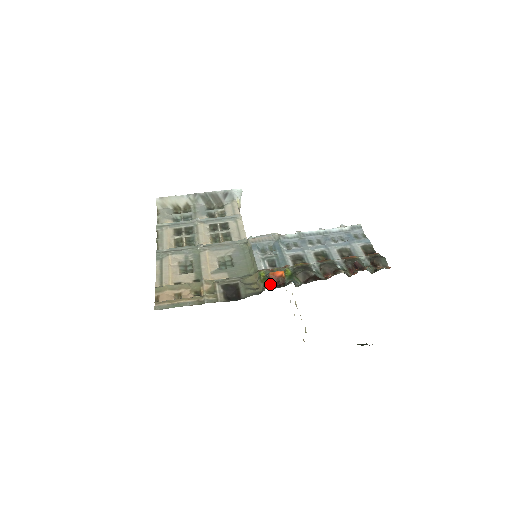
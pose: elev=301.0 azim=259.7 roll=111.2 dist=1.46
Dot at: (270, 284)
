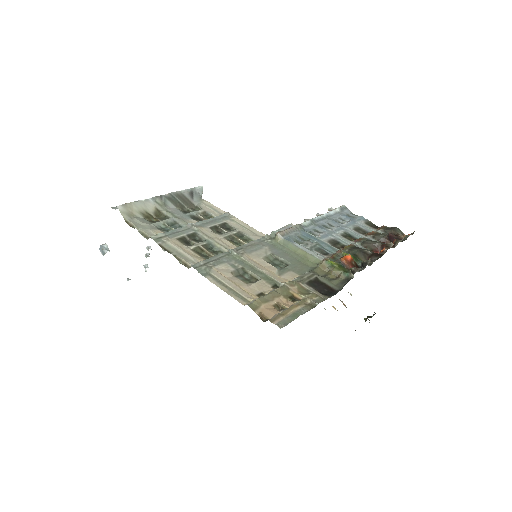
Dot at: (357, 268)
